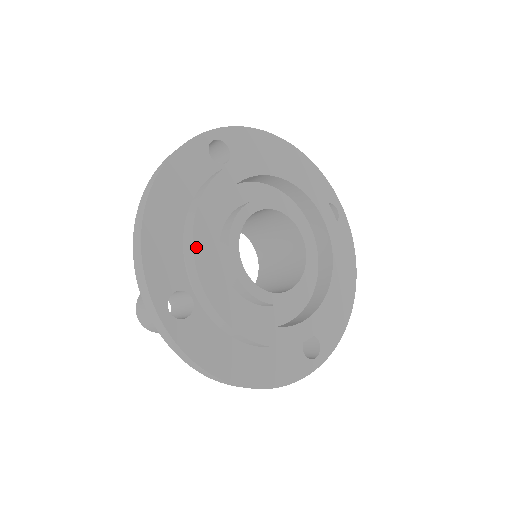
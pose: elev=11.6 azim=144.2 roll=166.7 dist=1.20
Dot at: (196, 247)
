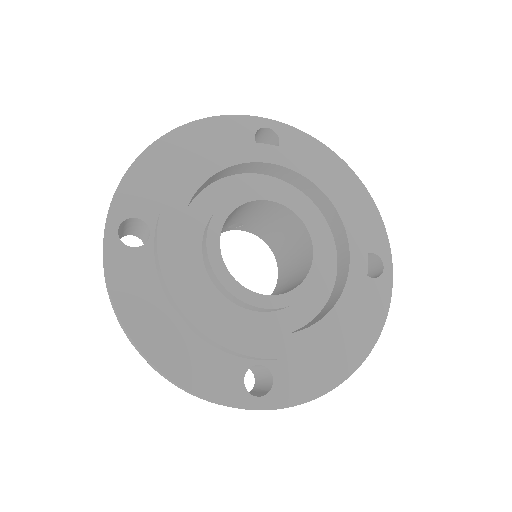
Dot at: (177, 185)
